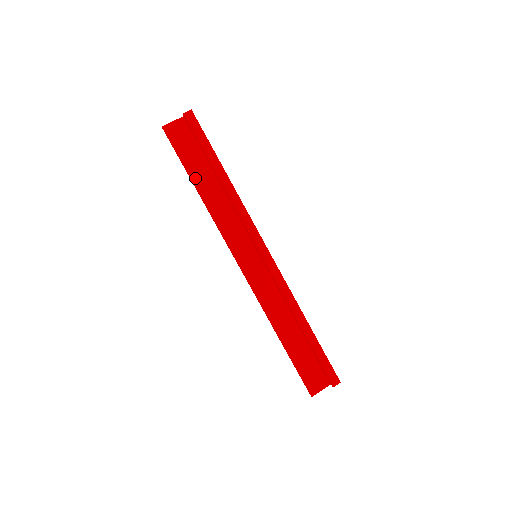
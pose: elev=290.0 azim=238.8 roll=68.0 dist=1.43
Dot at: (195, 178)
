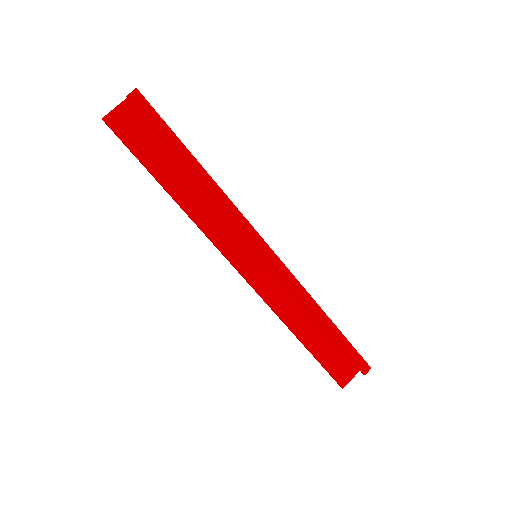
Dot at: (162, 178)
